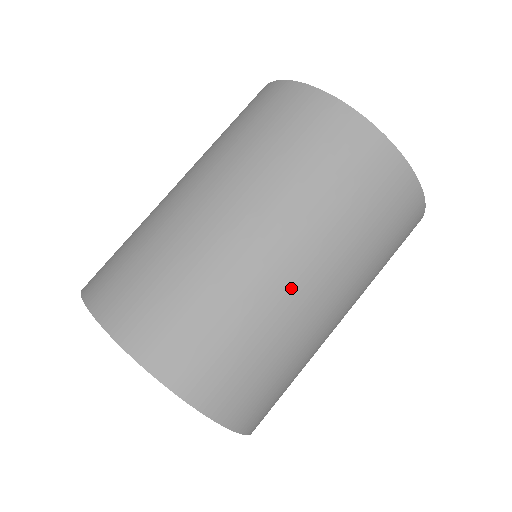
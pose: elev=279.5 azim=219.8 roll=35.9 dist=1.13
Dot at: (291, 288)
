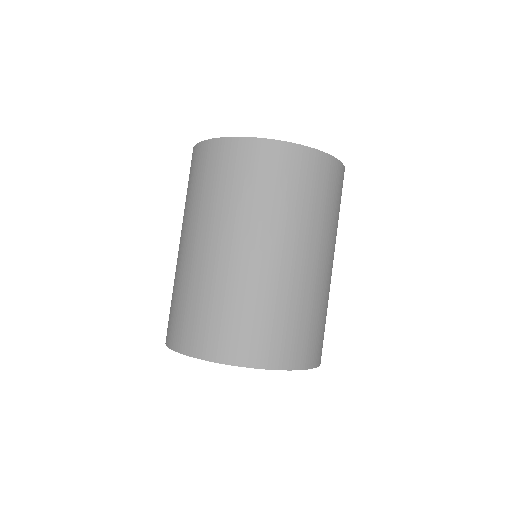
Dot at: (330, 275)
